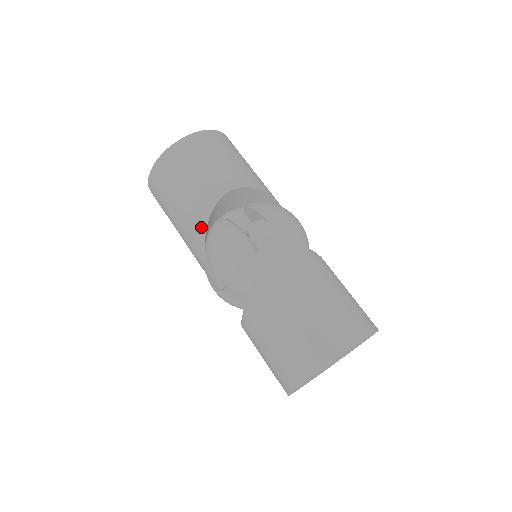
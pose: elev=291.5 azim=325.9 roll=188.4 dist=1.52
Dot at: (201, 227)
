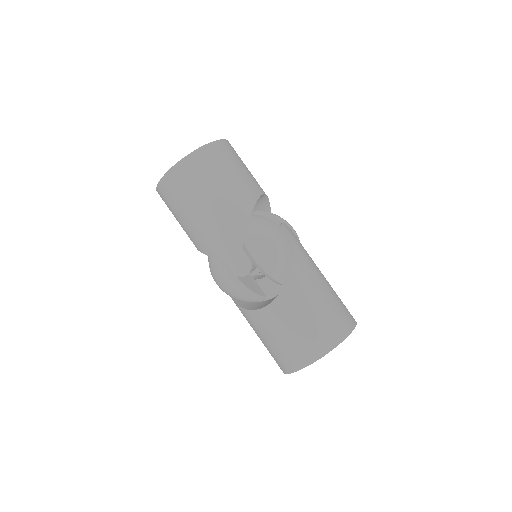
Dot at: (244, 215)
